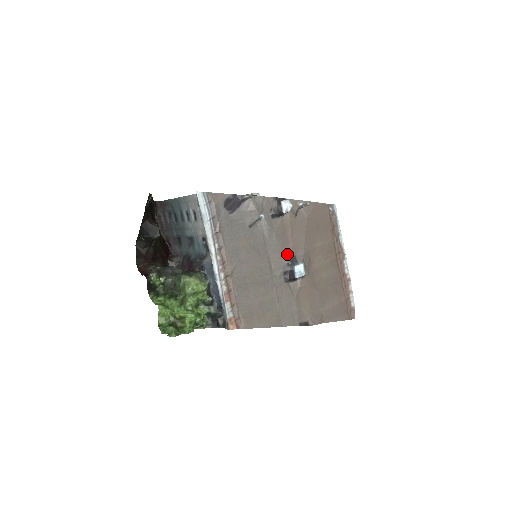
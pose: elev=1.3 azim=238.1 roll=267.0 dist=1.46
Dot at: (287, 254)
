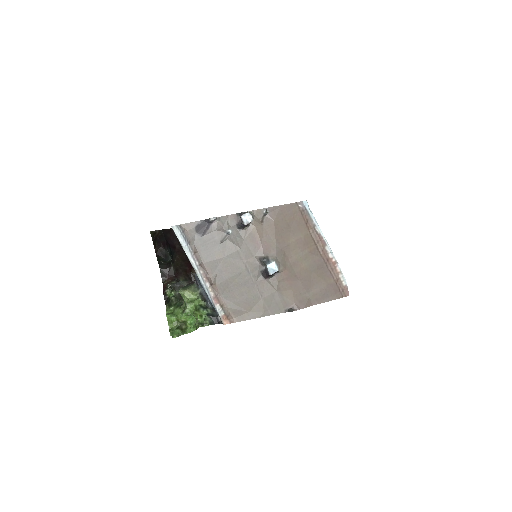
Dot at: (260, 256)
